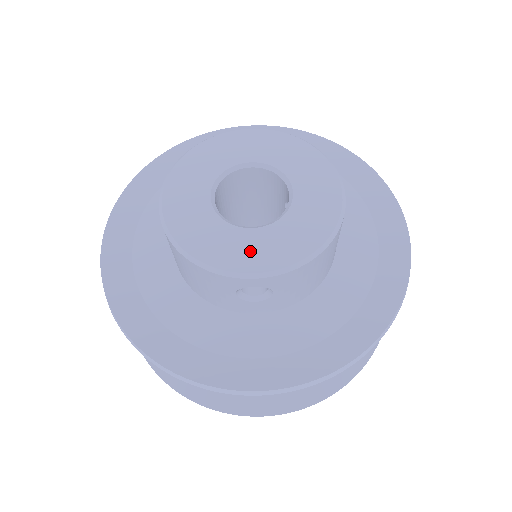
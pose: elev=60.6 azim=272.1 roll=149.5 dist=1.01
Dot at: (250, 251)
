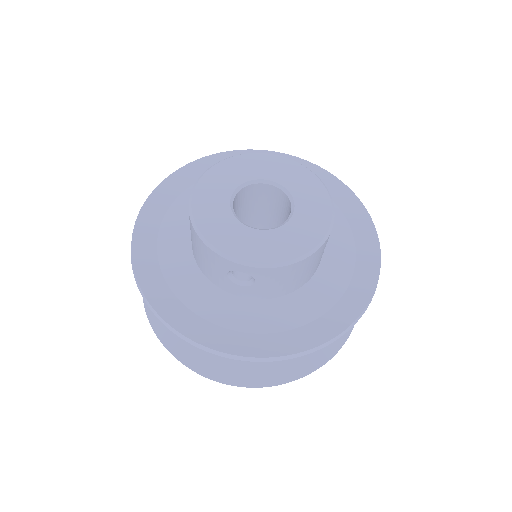
Dot at: (246, 244)
